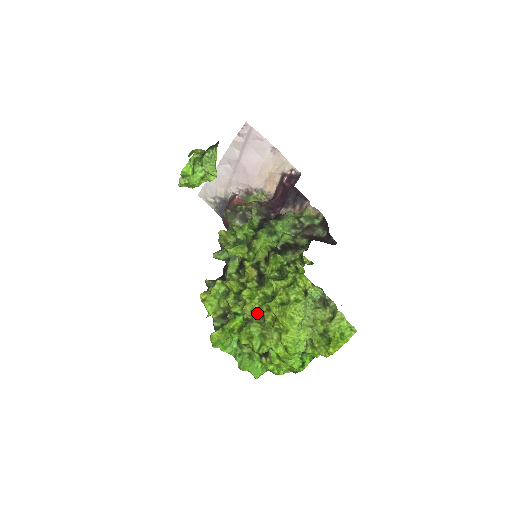
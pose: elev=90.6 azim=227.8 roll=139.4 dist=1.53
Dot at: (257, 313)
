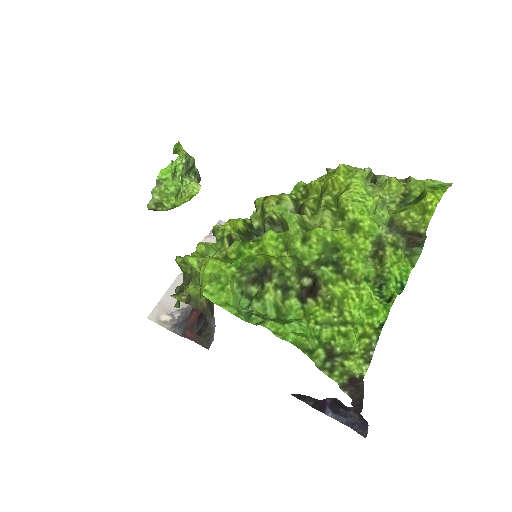
Dot at: occluded
